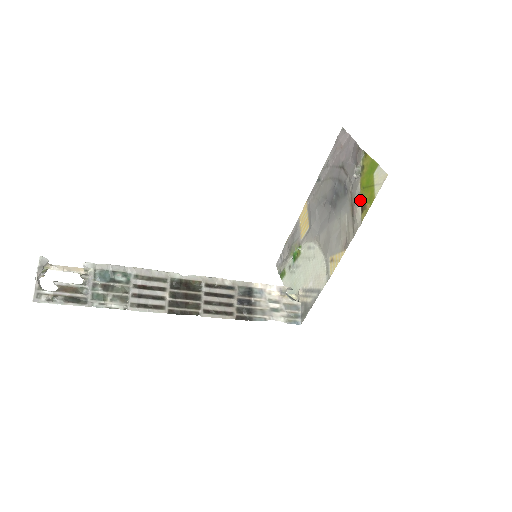
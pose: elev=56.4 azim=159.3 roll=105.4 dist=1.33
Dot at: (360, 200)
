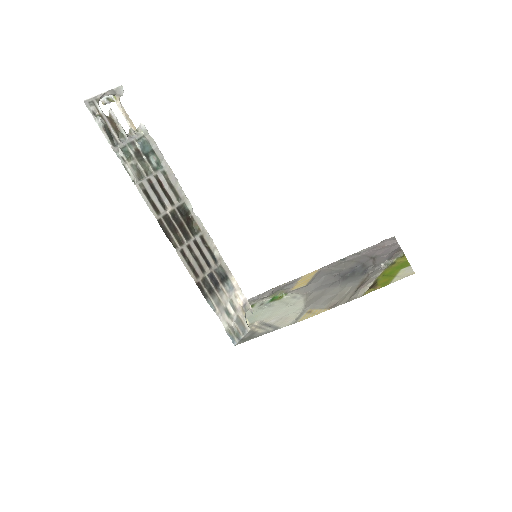
Dot at: (373, 281)
